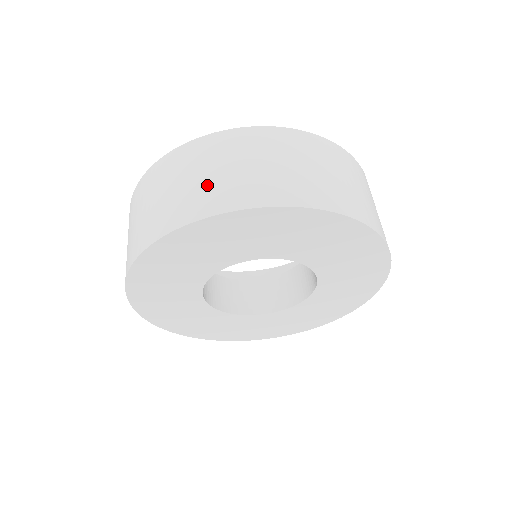
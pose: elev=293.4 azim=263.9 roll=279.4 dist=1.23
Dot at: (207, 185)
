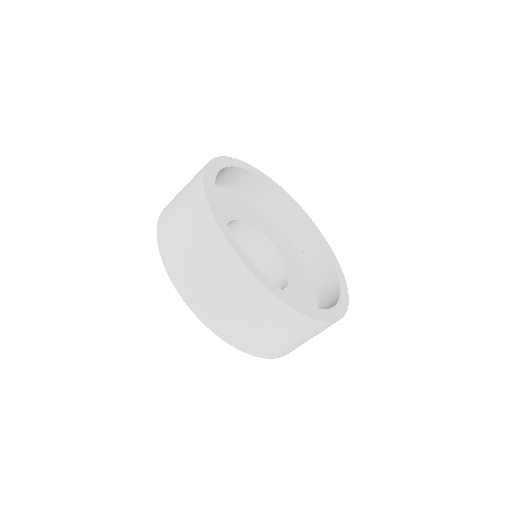
Dot at: (207, 292)
